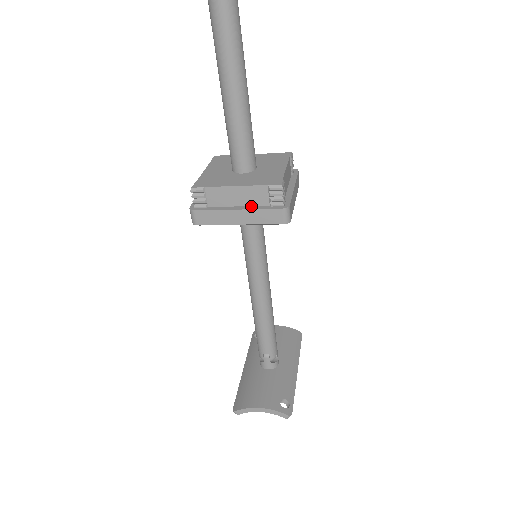
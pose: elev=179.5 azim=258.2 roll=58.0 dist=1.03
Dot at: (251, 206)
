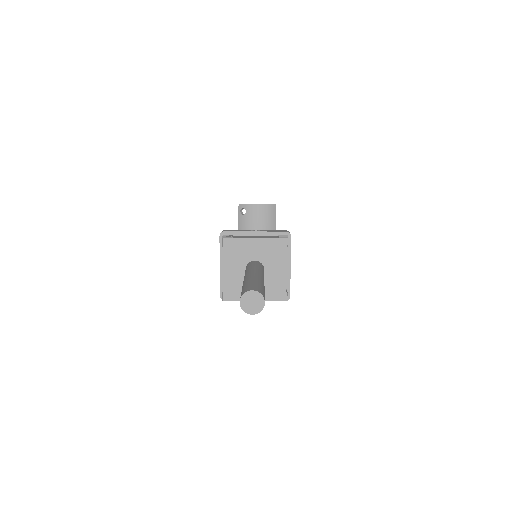
Dot at: occluded
